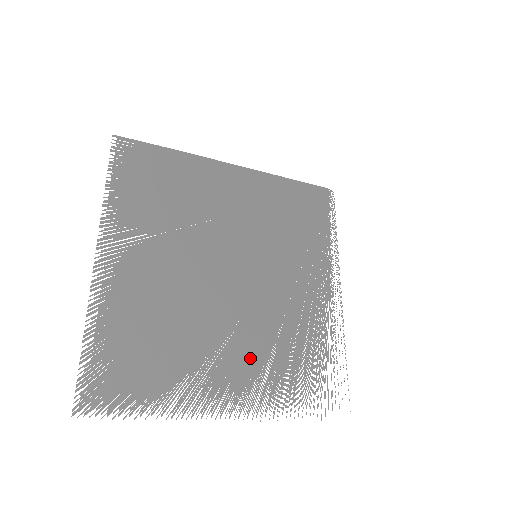
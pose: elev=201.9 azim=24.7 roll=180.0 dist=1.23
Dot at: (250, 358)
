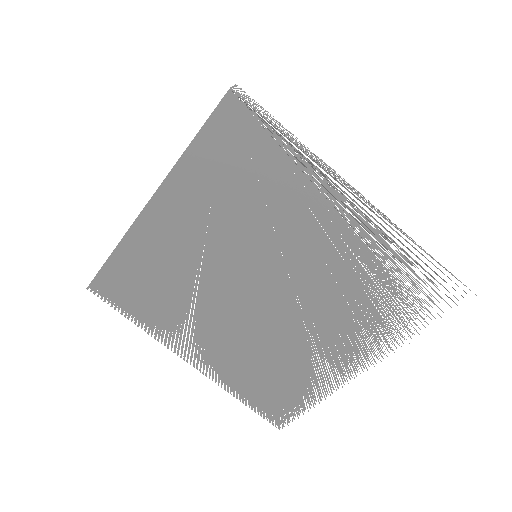
Dot at: (338, 329)
